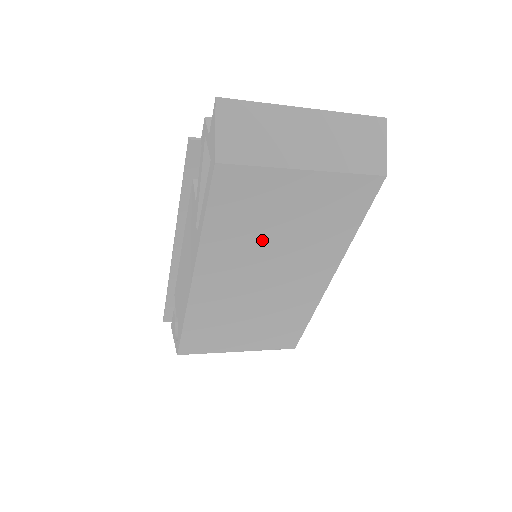
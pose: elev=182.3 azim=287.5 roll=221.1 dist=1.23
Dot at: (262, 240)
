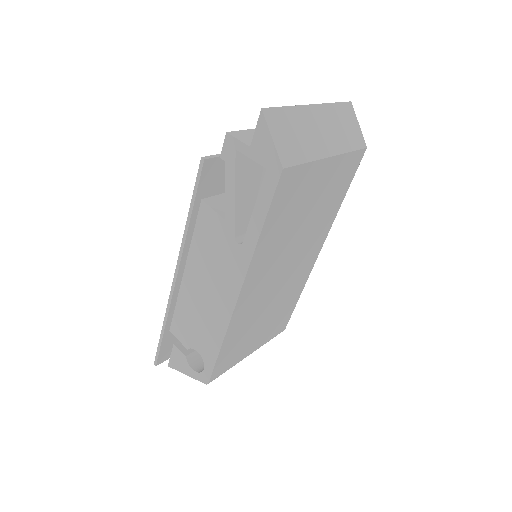
Dot at: (291, 233)
